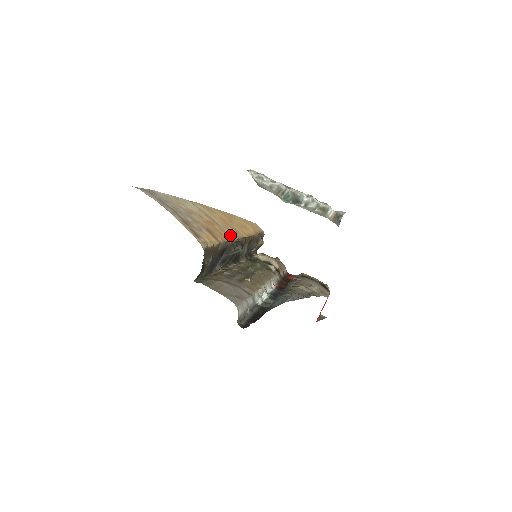
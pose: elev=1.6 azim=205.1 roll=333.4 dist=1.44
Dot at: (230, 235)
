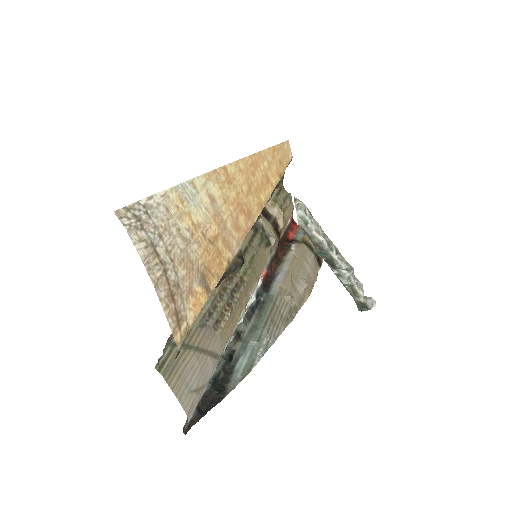
Dot at: (234, 245)
